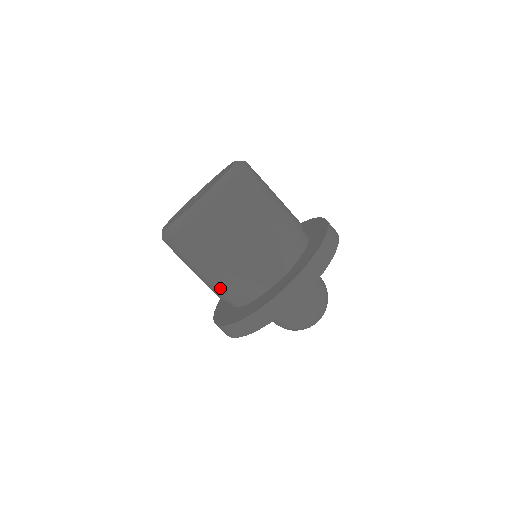
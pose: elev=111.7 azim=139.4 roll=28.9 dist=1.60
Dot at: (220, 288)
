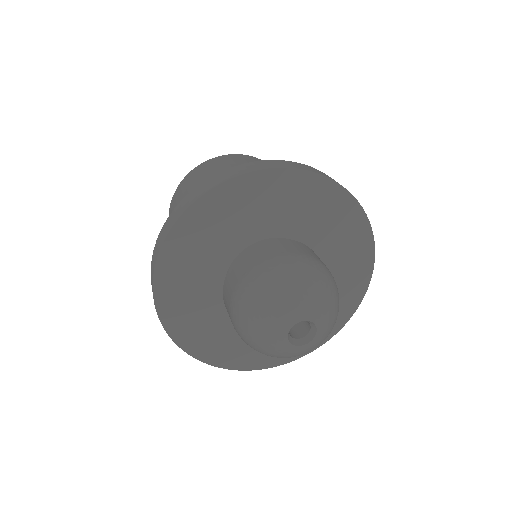
Dot at: occluded
